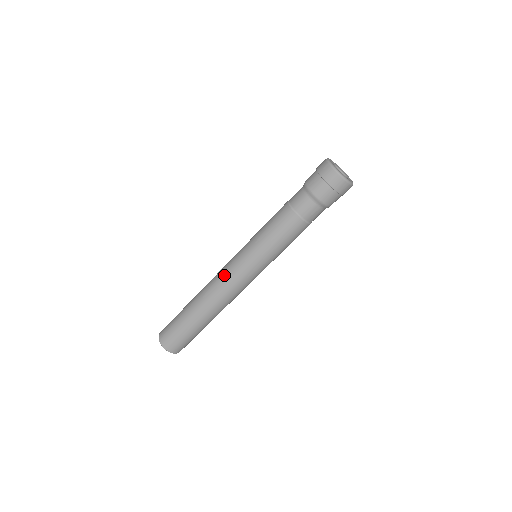
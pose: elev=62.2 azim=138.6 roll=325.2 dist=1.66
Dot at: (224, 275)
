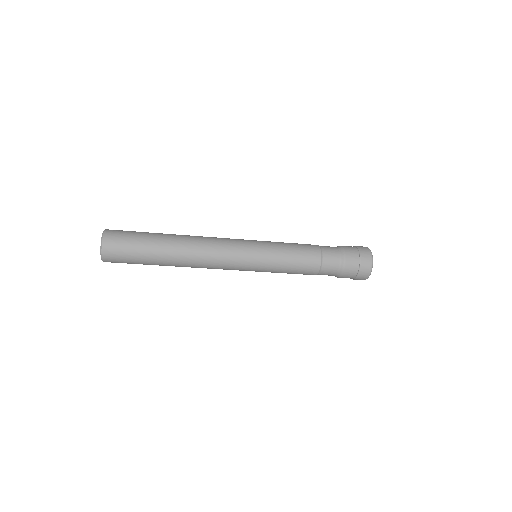
Dot at: (224, 255)
